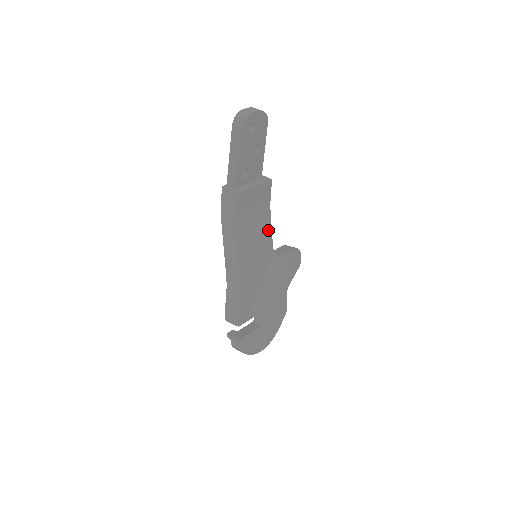
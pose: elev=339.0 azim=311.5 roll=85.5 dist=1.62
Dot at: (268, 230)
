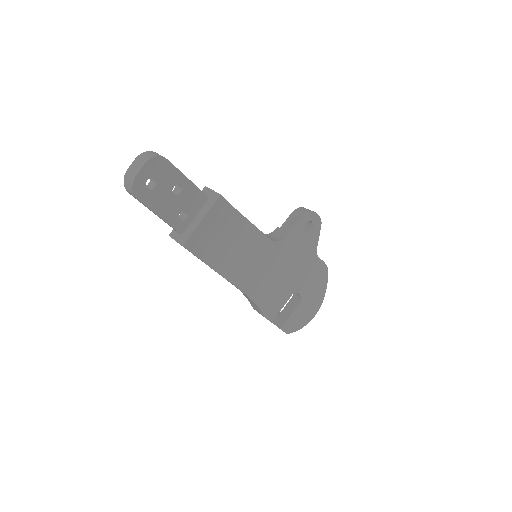
Dot at: (252, 232)
